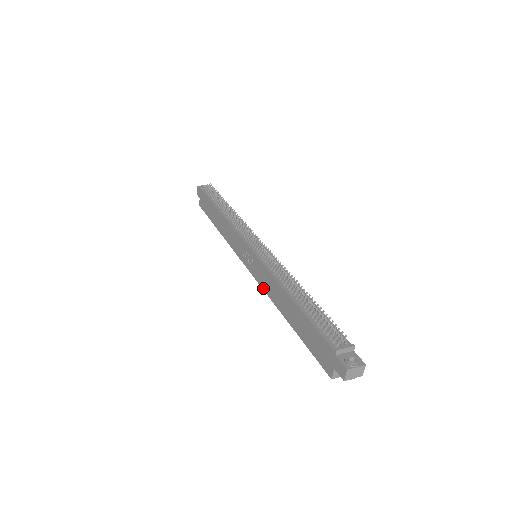
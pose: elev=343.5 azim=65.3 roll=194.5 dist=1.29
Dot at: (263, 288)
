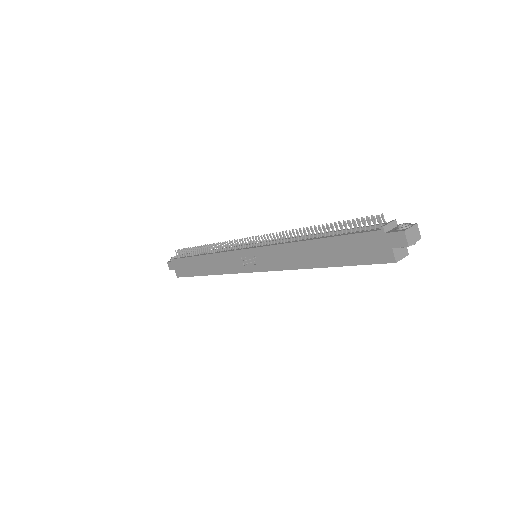
Dot at: (279, 269)
